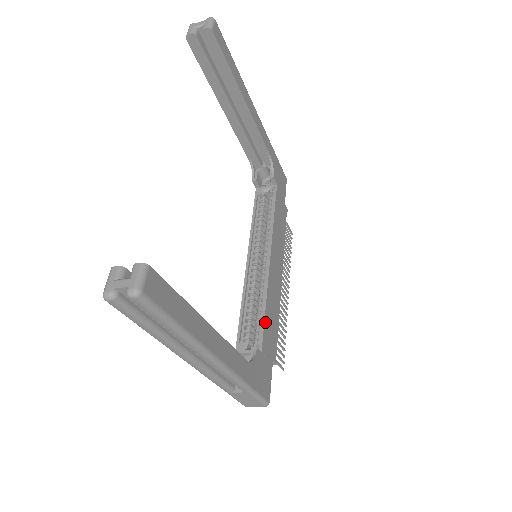
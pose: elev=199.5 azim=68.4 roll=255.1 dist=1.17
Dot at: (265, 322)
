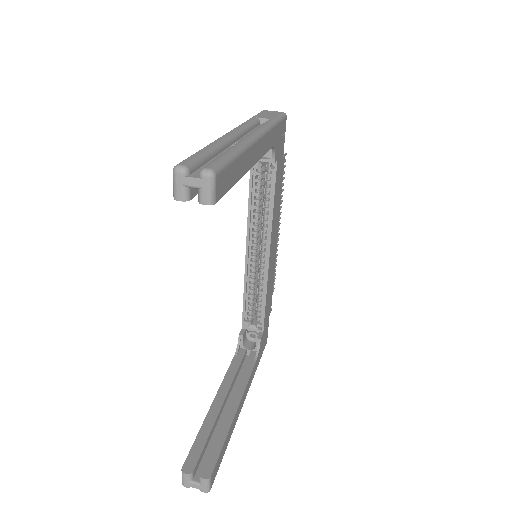
Dot at: (265, 309)
